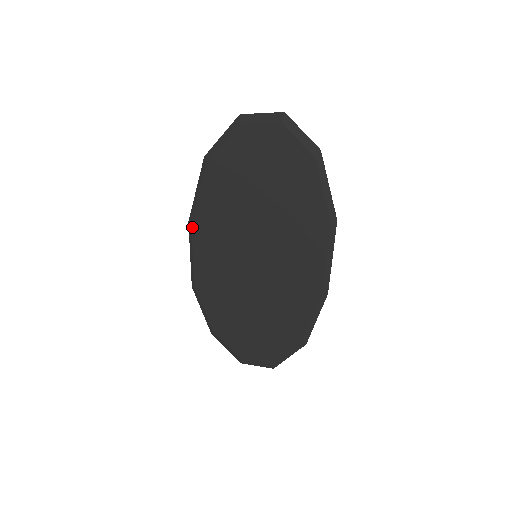
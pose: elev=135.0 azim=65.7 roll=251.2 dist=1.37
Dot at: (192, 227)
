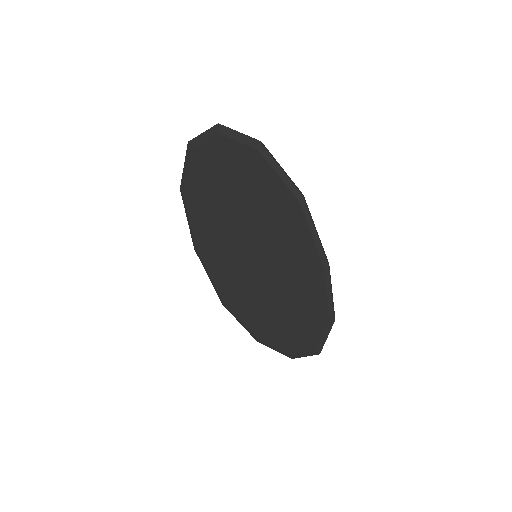
Dot at: (198, 252)
